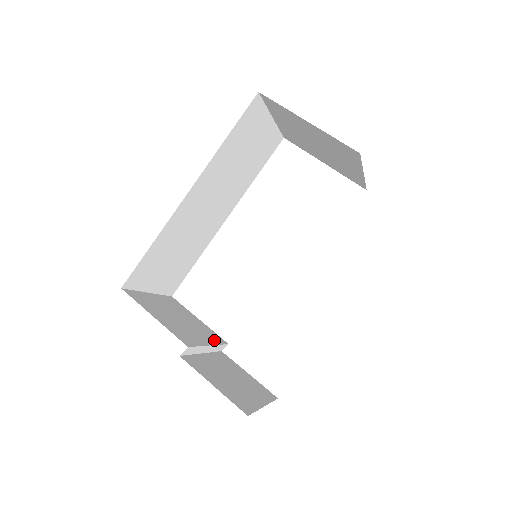
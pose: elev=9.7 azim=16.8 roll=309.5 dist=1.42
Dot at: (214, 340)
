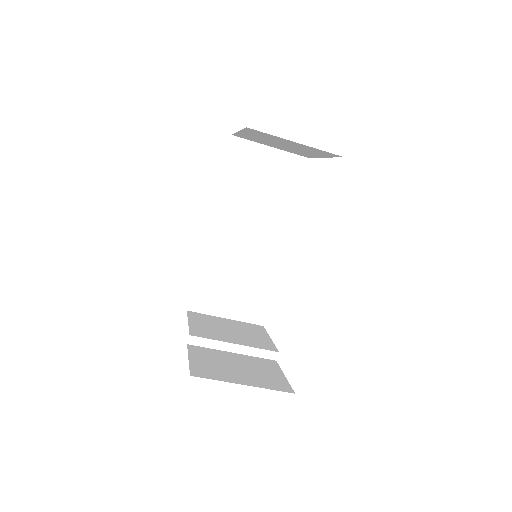
Dot at: (255, 345)
